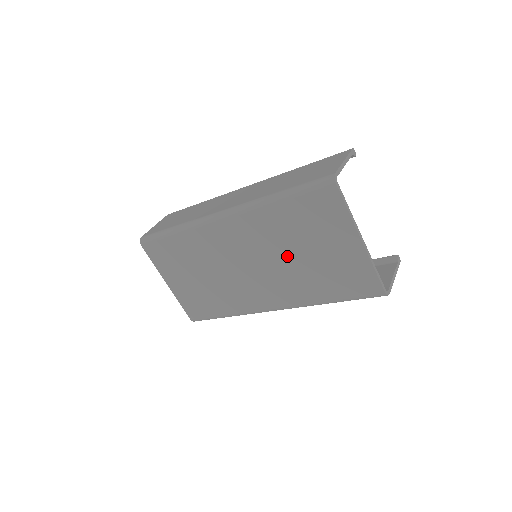
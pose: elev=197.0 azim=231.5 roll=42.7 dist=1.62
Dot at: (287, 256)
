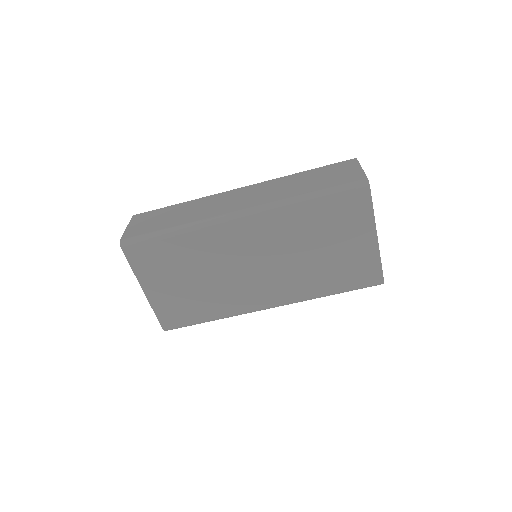
Dot at: (302, 254)
